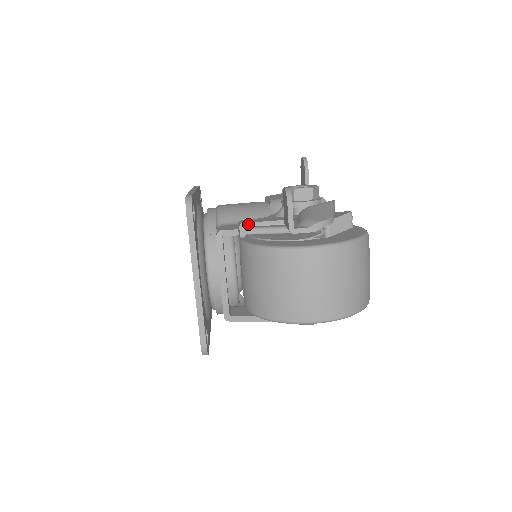
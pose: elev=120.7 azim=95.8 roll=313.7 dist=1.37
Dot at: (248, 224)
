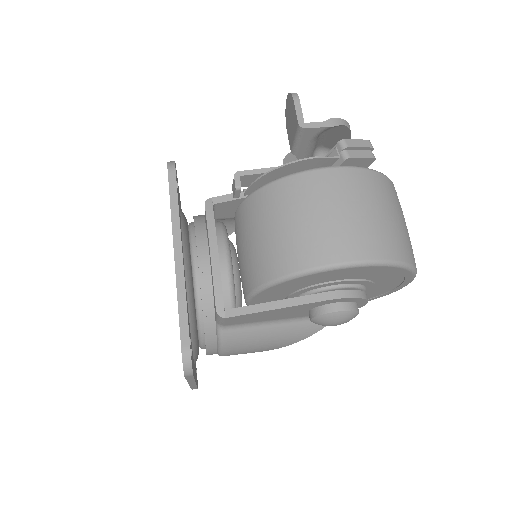
Dot at: (245, 172)
